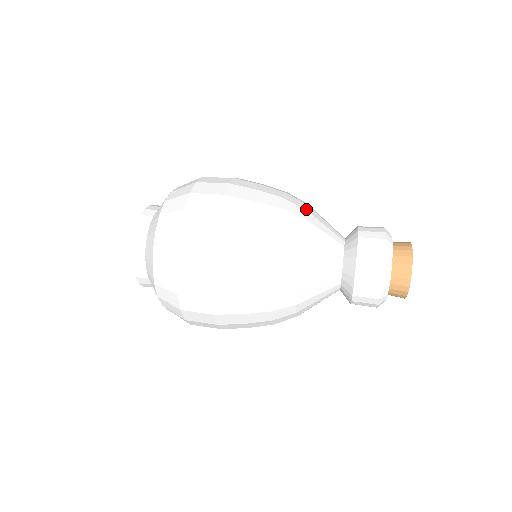
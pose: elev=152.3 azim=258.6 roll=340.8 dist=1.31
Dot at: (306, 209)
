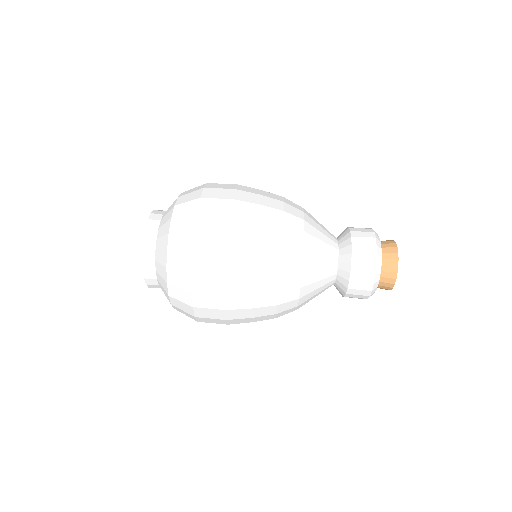
Dot at: (303, 258)
